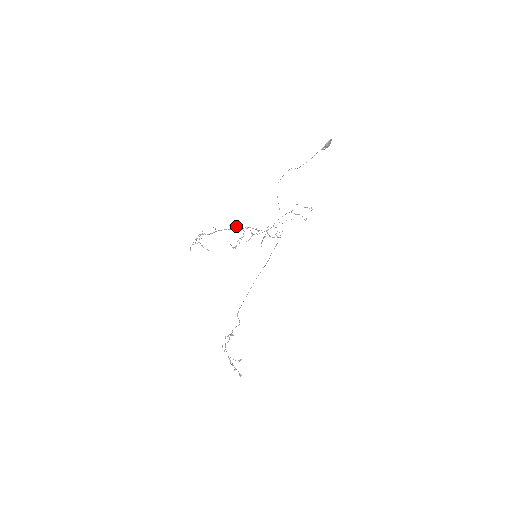
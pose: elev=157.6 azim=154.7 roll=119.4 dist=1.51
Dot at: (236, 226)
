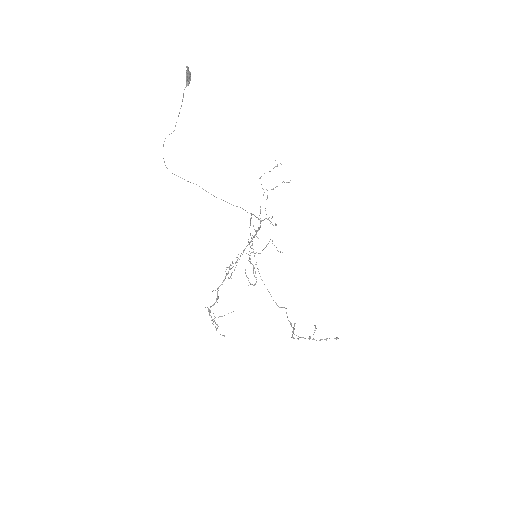
Dot at: (231, 265)
